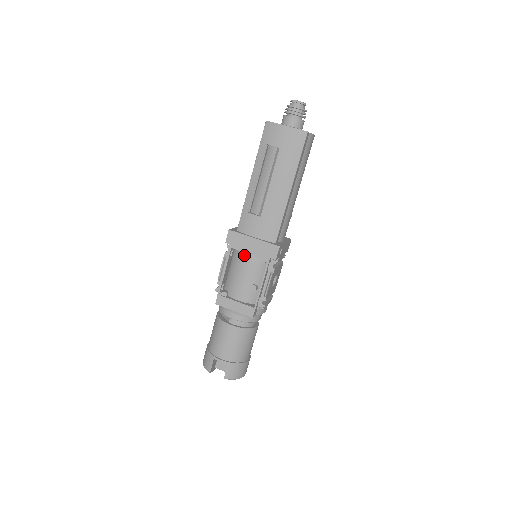
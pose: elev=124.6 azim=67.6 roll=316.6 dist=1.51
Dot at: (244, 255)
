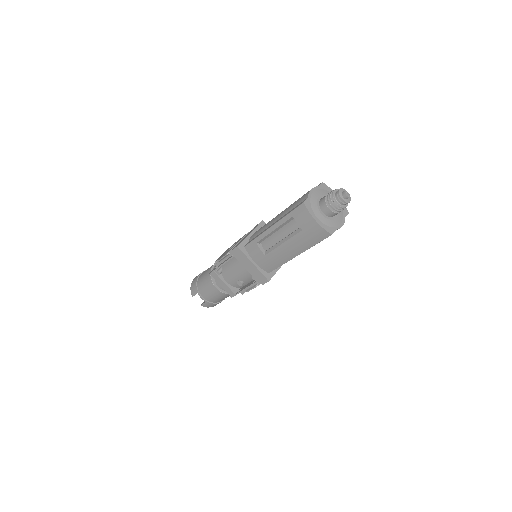
Dot at: occluded
